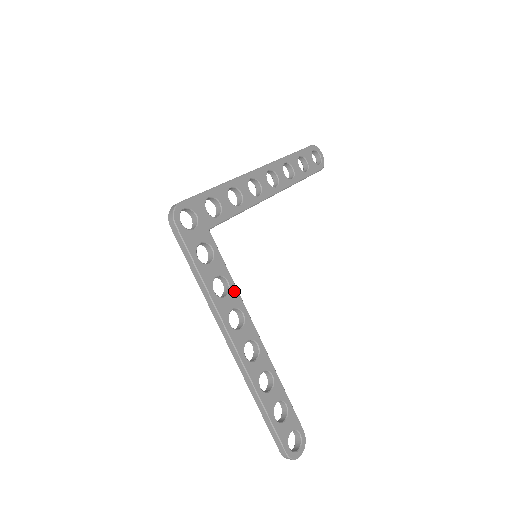
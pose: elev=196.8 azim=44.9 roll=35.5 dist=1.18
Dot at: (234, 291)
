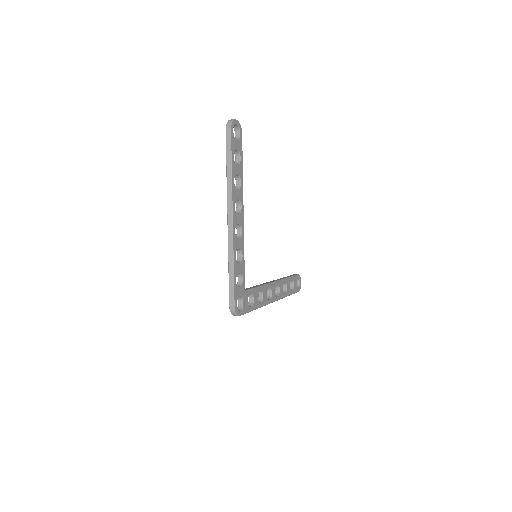
Dot at: (263, 288)
